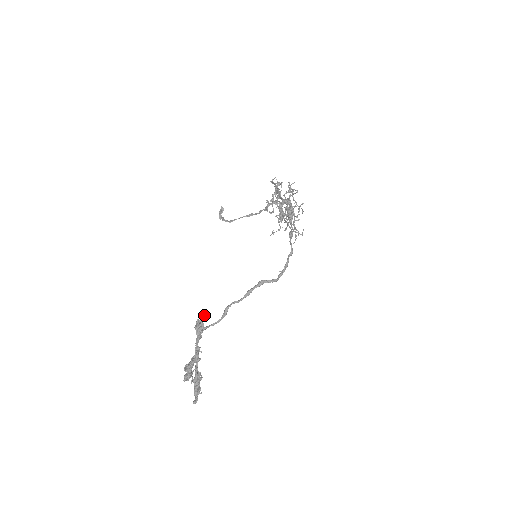
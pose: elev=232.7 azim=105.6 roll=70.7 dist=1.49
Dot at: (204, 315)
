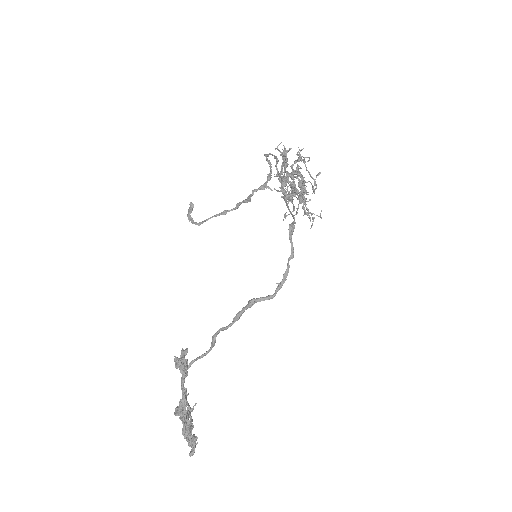
Dot at: occluded
